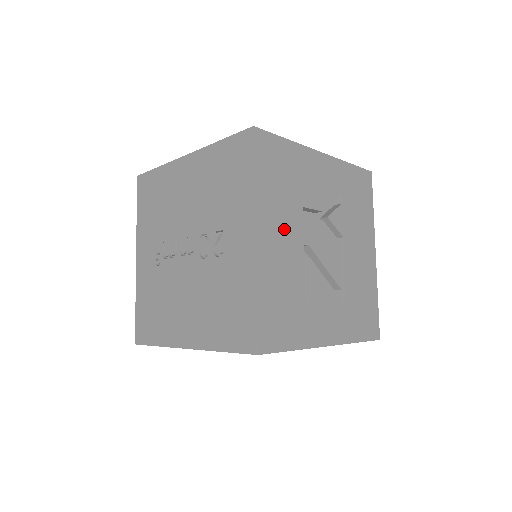
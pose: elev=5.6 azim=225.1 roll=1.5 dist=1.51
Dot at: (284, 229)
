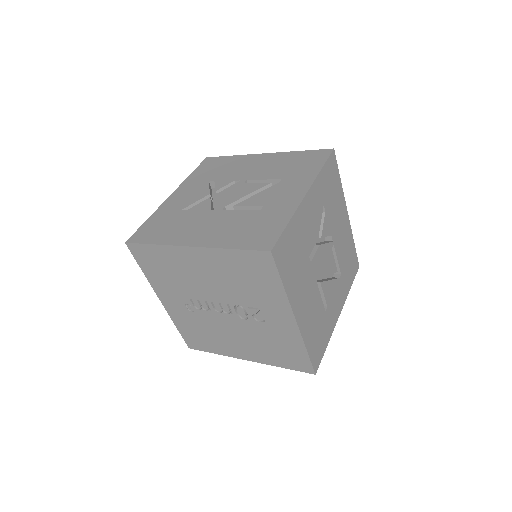
Dot at: (305, 289)
